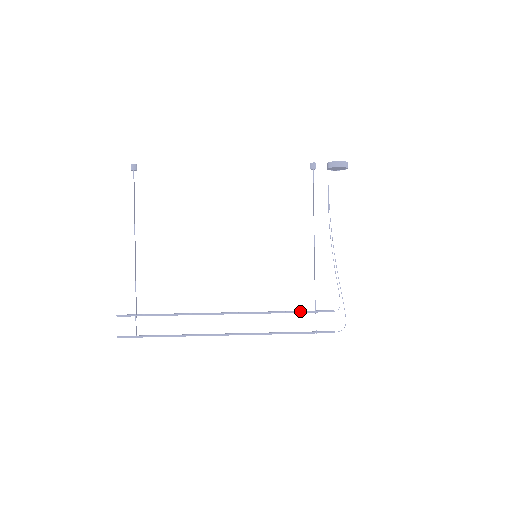
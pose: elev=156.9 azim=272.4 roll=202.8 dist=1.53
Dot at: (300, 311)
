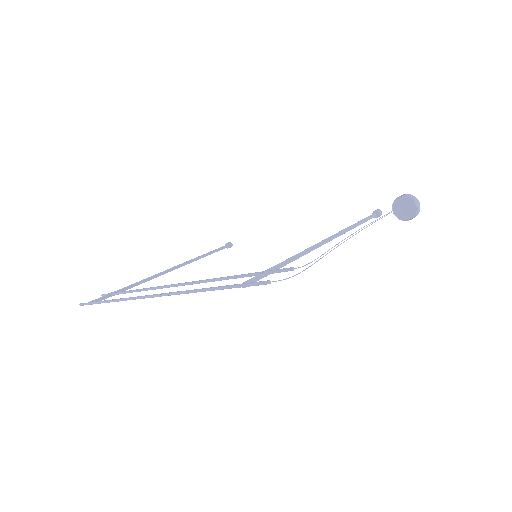
Dot at: (249, 273)
